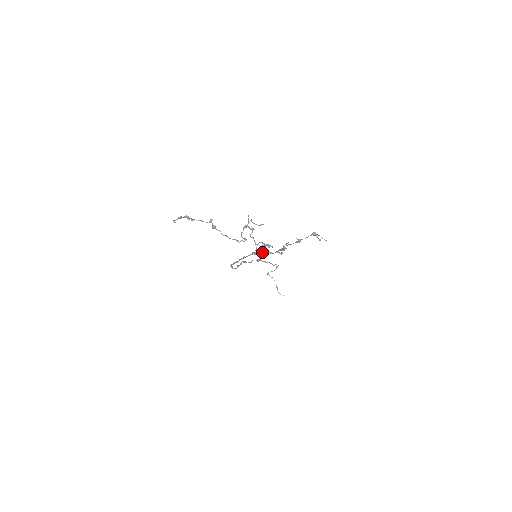
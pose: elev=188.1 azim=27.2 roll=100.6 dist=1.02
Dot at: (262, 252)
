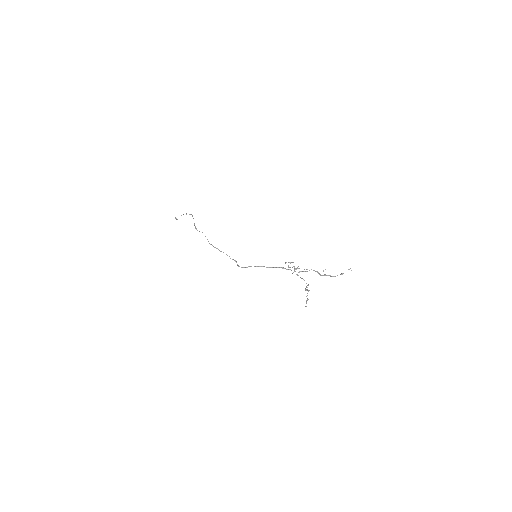
Dot at: occluded
